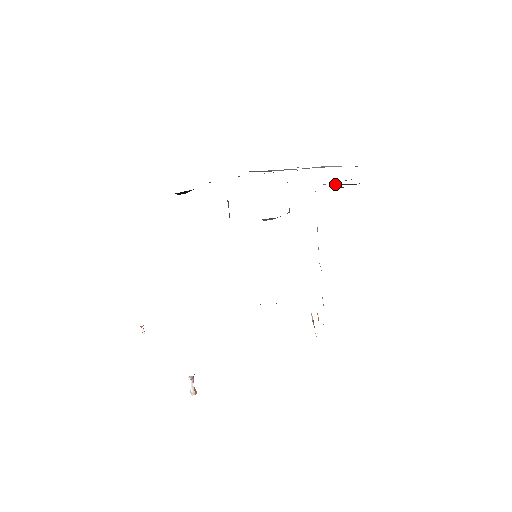
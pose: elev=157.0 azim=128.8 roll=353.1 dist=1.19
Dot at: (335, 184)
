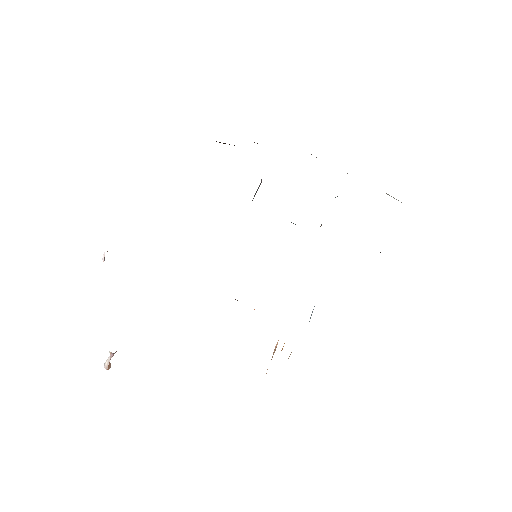
Dot at: occluded
